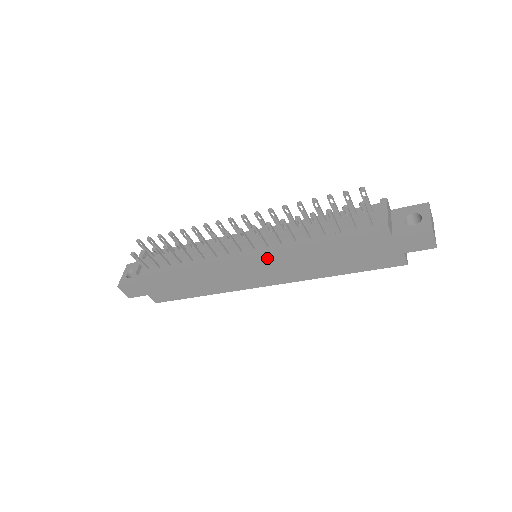
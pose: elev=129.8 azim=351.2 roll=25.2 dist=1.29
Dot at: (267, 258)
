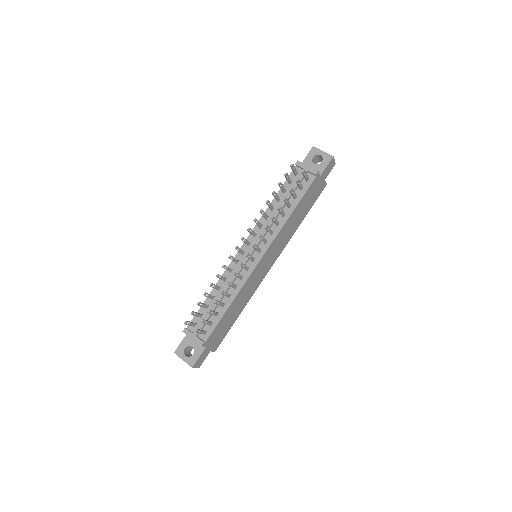
Dot at: (272, 247)
